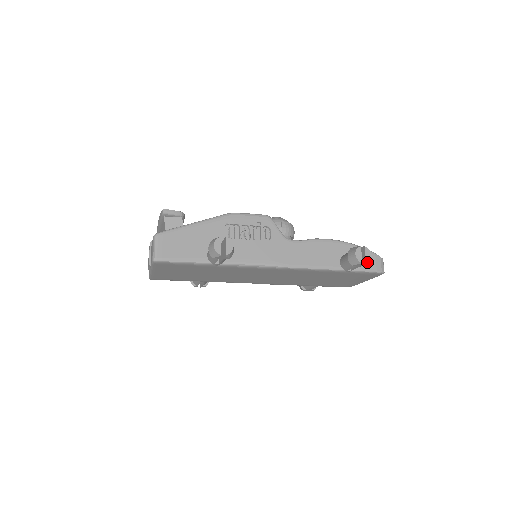
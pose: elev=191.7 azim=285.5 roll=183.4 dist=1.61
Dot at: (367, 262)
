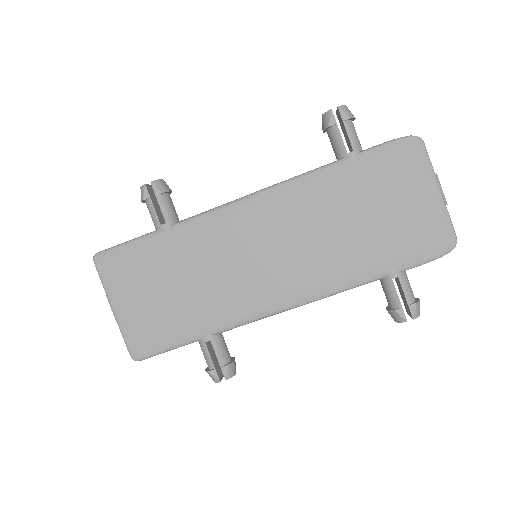
Dot at: (339, 106)
